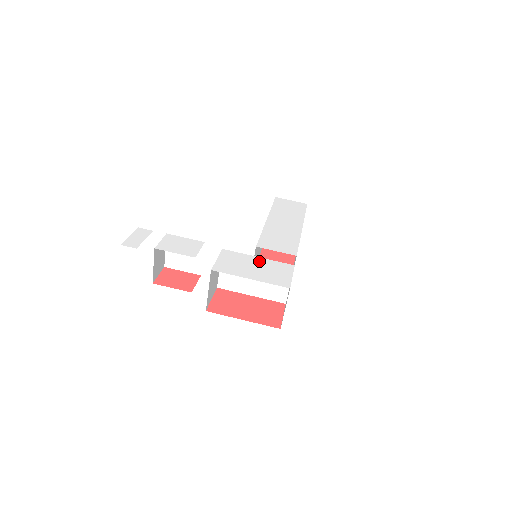
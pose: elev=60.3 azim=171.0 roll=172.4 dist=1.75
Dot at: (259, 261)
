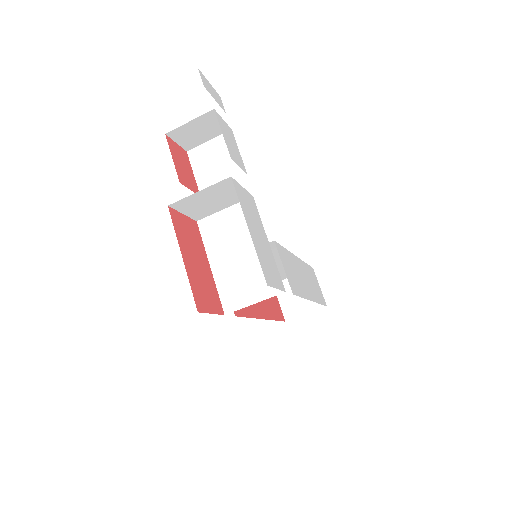
Dot at: (267, 243)
